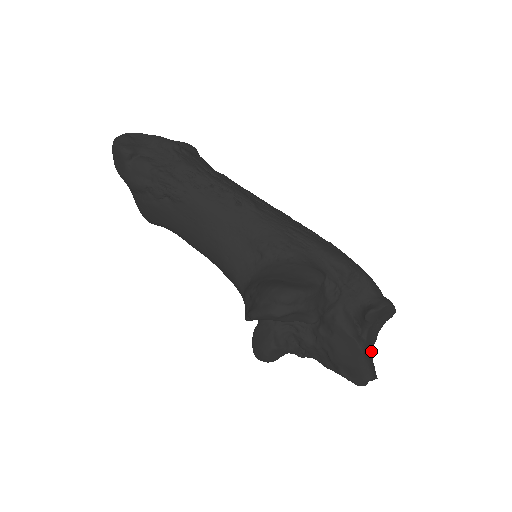
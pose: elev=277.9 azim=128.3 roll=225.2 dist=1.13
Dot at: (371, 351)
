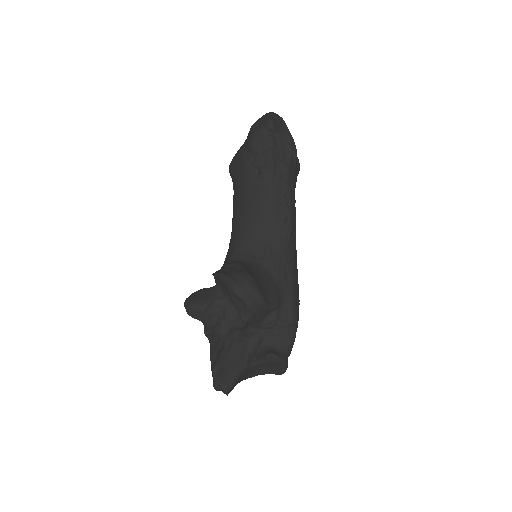
Dot at: (243, 378)
